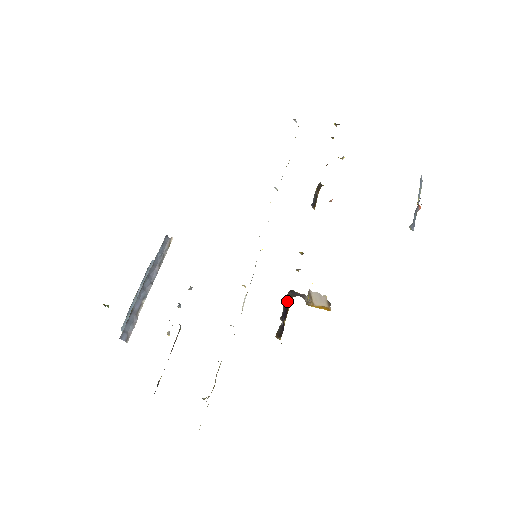
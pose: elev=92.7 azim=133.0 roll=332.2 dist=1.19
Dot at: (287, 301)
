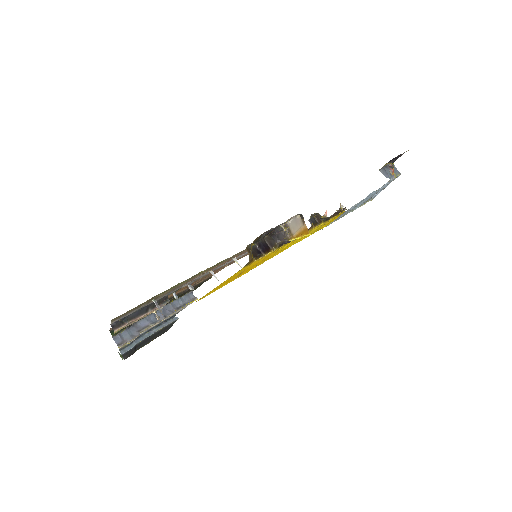
Dot at: (269, 245)
